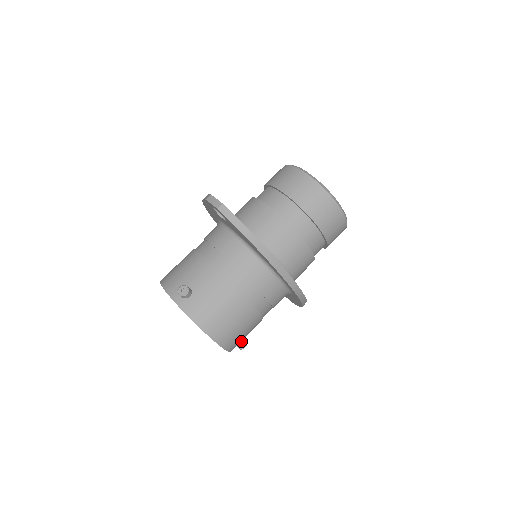
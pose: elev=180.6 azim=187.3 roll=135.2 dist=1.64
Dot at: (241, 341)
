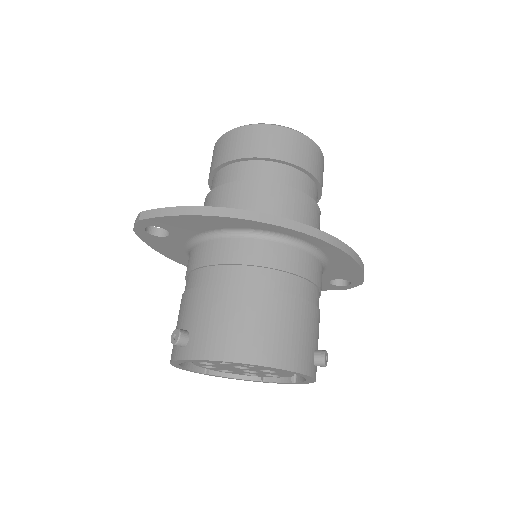
Dot at: (314, 354)
